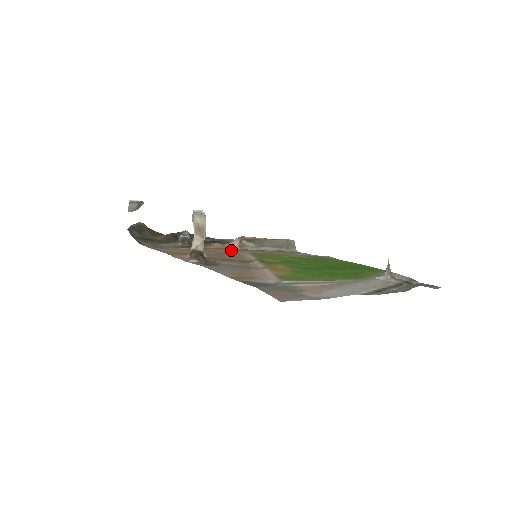
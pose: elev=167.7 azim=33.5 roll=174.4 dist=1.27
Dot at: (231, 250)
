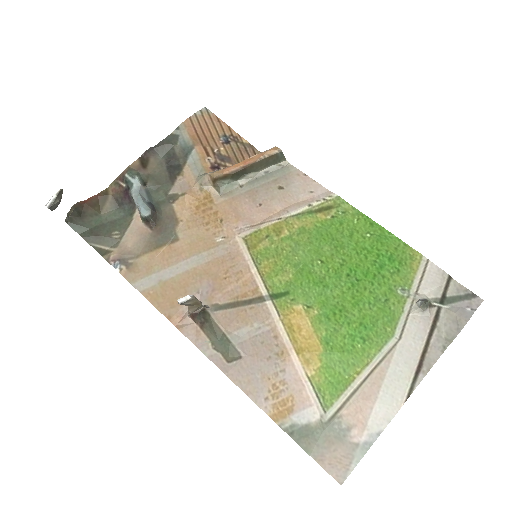
Dot at: (213, 220)
